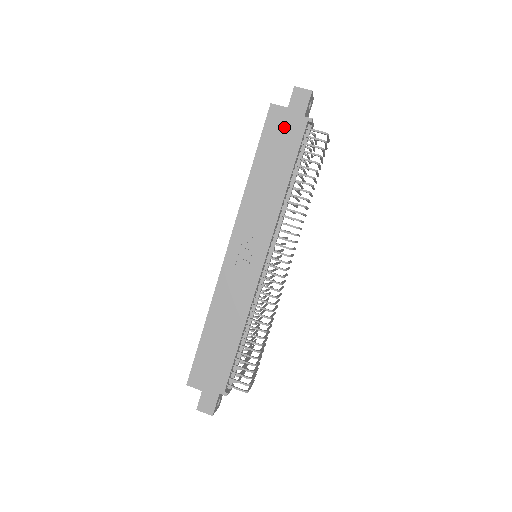
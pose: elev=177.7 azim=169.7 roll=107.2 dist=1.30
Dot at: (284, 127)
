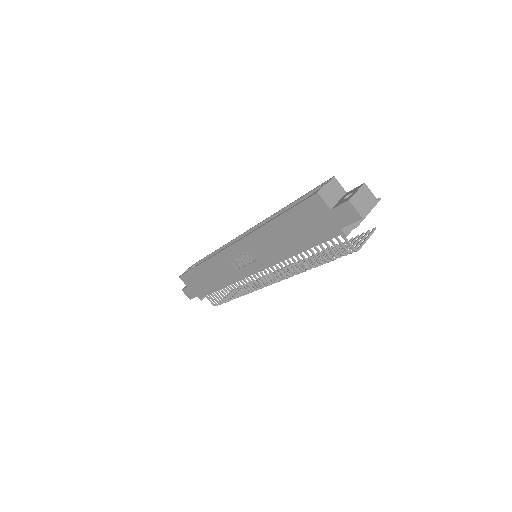
Dot at: (318, 220)
